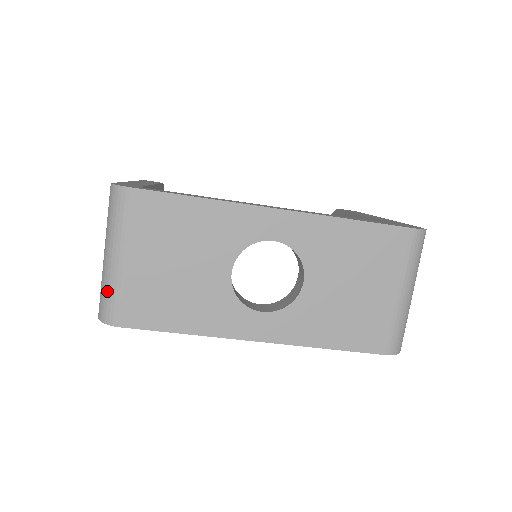
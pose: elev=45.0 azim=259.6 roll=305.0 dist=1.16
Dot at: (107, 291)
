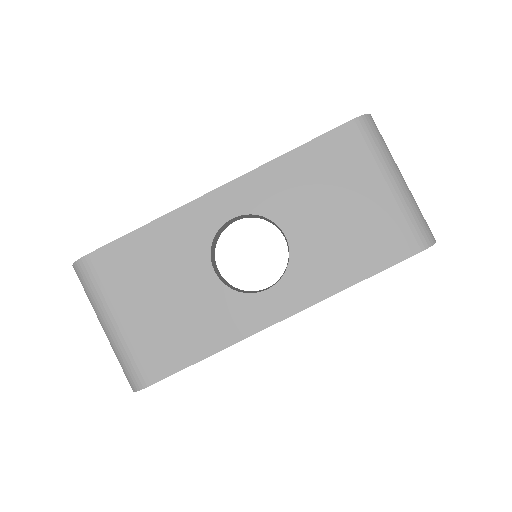
Dot at: (121, 360)
